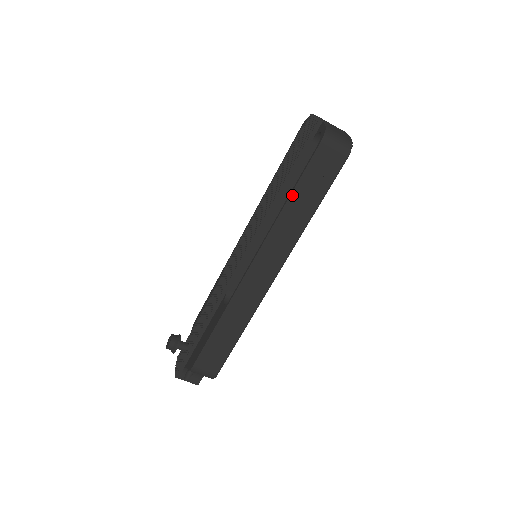
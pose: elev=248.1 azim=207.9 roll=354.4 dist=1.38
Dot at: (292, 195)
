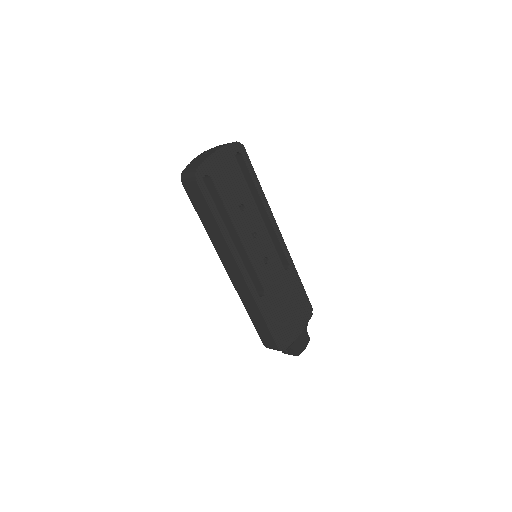
Dot at: (202, 221)
